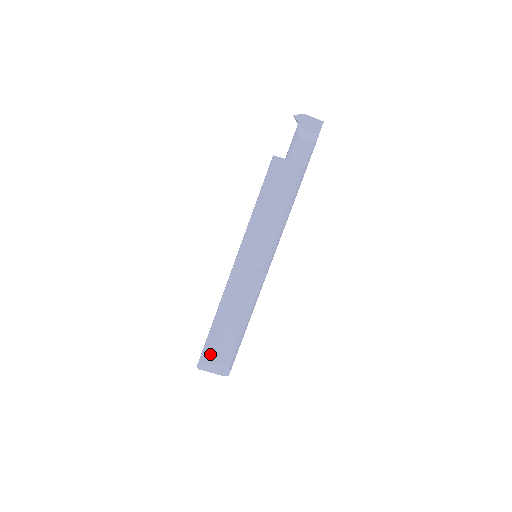
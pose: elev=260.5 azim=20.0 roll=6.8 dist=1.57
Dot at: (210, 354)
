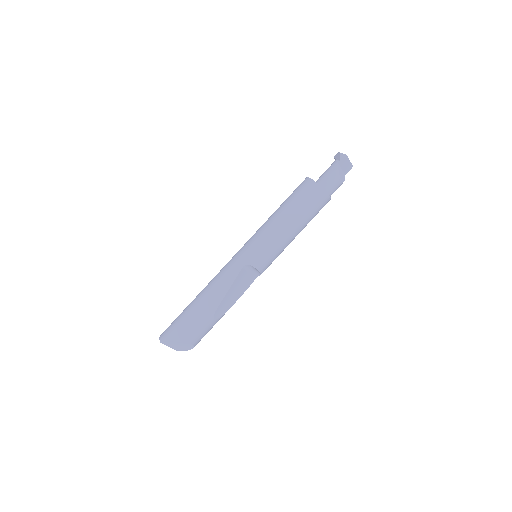
Dot at: (185, 334)
